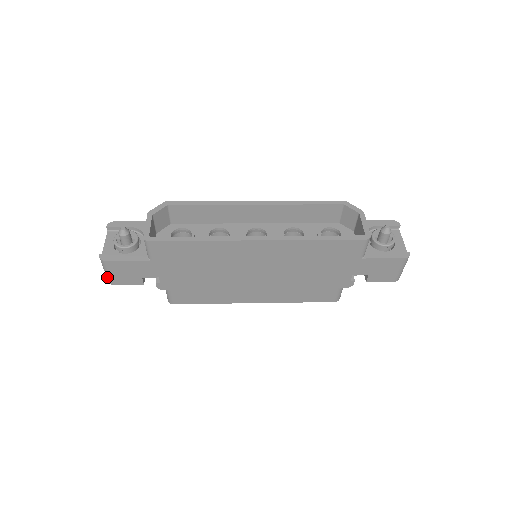
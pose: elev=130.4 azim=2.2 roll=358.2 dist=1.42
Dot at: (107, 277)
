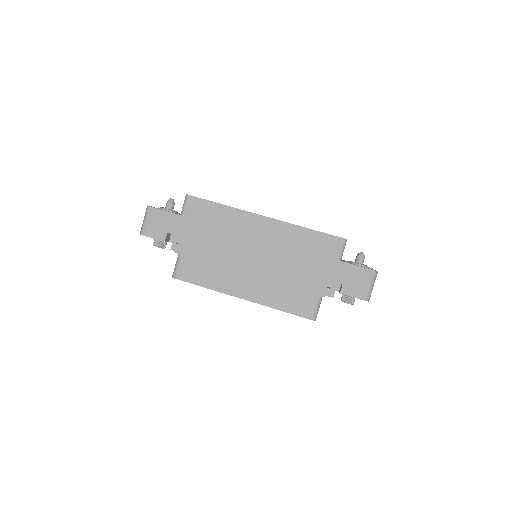
Dot at: (142, 226)
